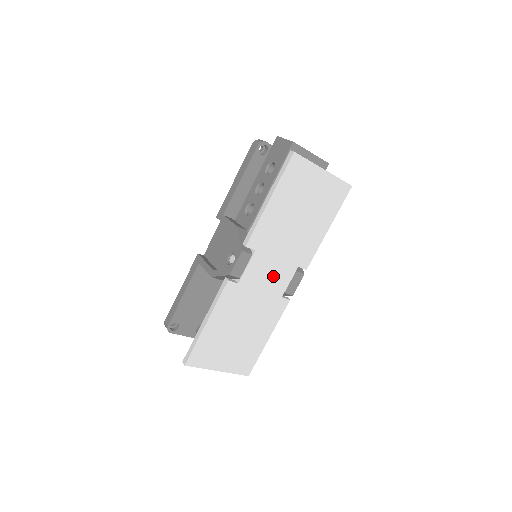
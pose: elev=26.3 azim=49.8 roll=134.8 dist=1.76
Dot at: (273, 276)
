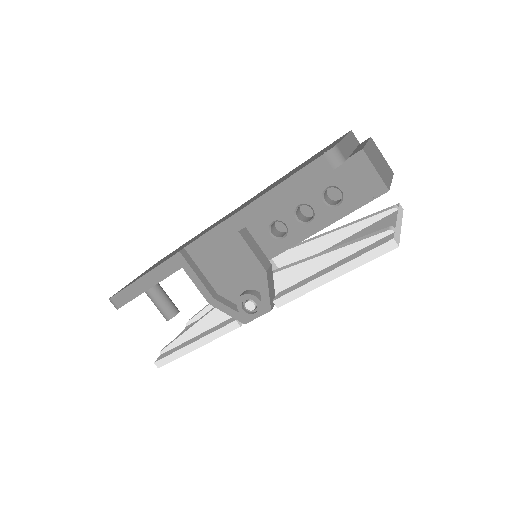
Dot at: occluded
